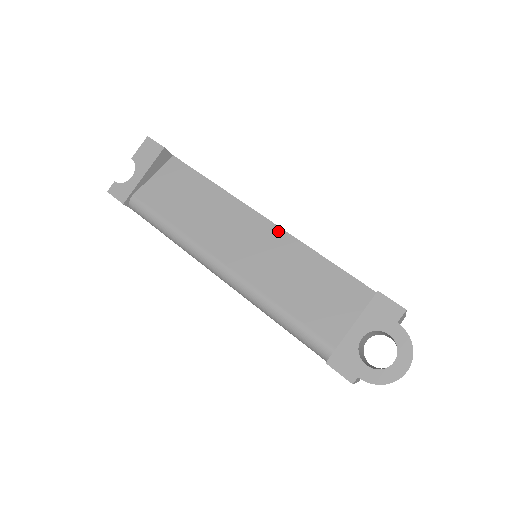
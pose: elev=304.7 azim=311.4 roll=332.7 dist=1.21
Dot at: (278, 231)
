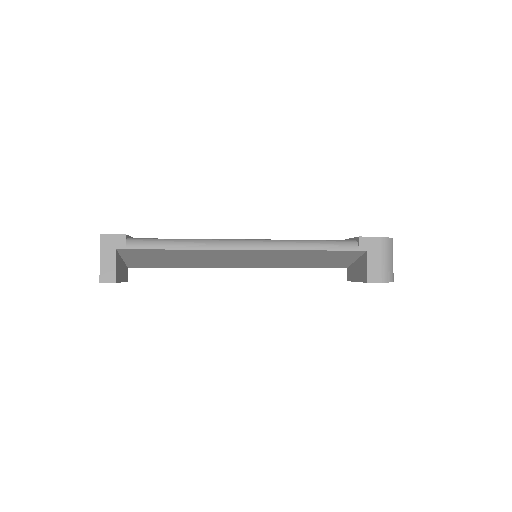
Dot at: occluded
